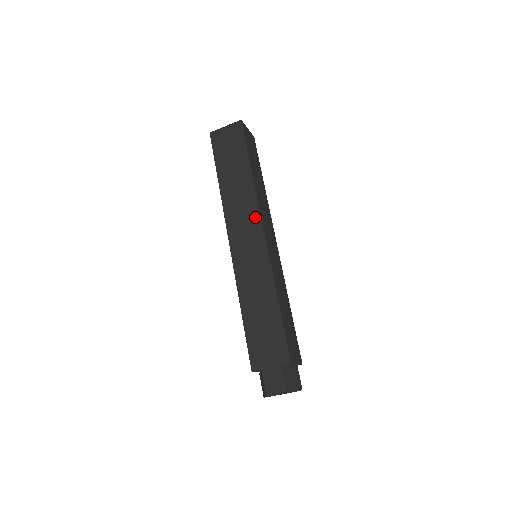
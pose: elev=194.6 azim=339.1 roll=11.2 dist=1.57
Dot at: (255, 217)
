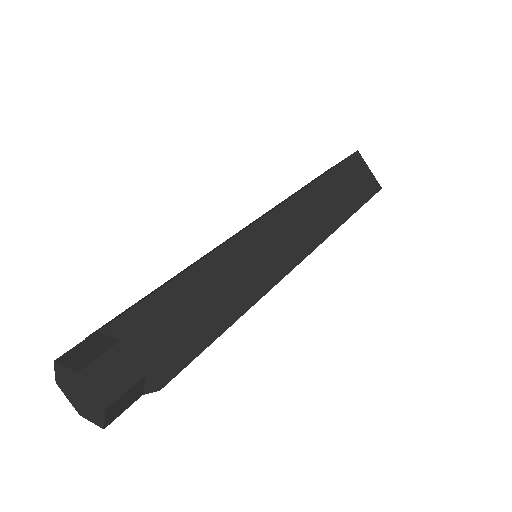
Dot at: (312, 240)
